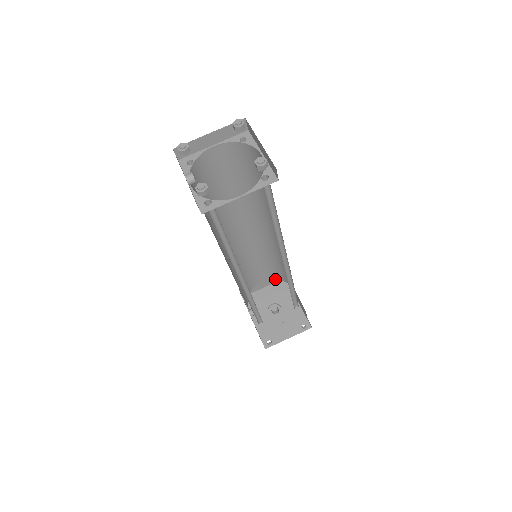
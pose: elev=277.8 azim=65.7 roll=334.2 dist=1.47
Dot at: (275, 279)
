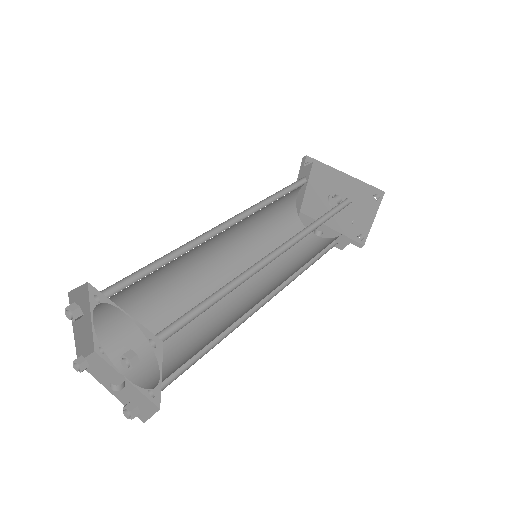
Dot at: (305, 177)
